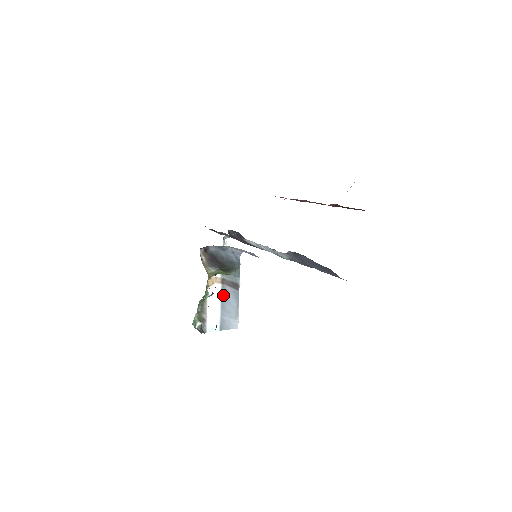
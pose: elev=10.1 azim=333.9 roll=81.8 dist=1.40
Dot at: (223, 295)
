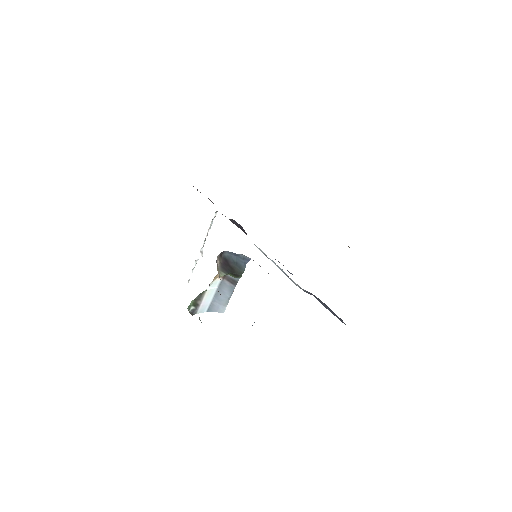
Dot at: (220, 287)
